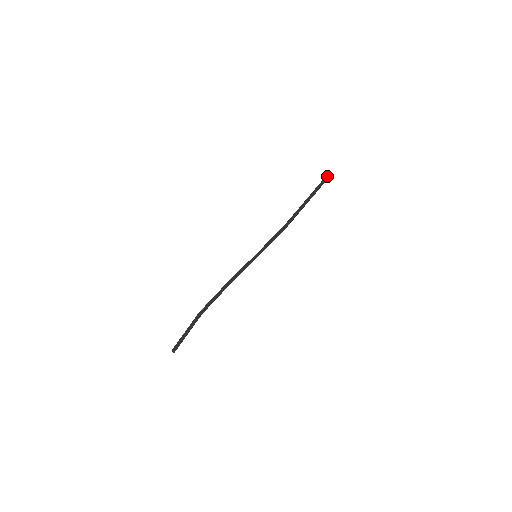
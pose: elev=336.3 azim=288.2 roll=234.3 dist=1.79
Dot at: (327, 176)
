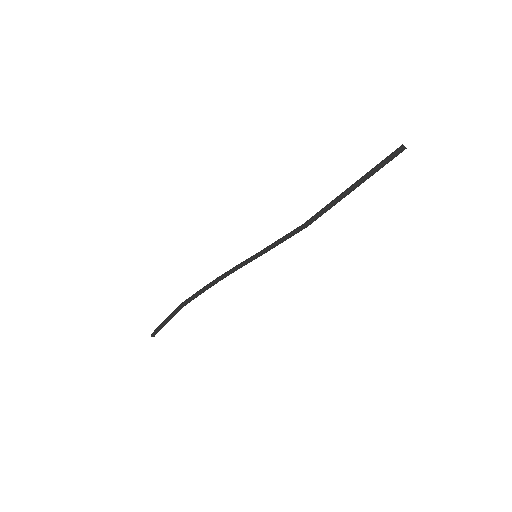
Dot at: (394, 154)
